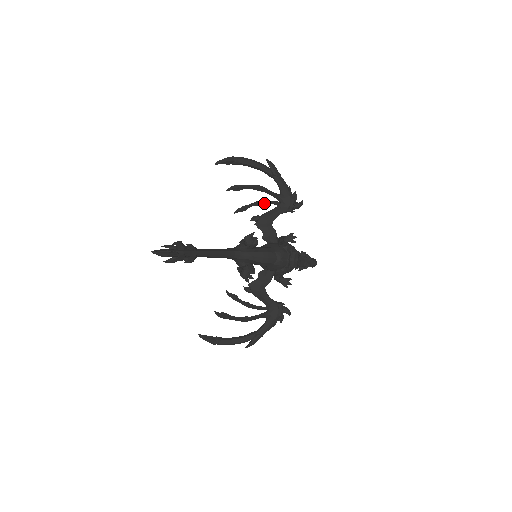
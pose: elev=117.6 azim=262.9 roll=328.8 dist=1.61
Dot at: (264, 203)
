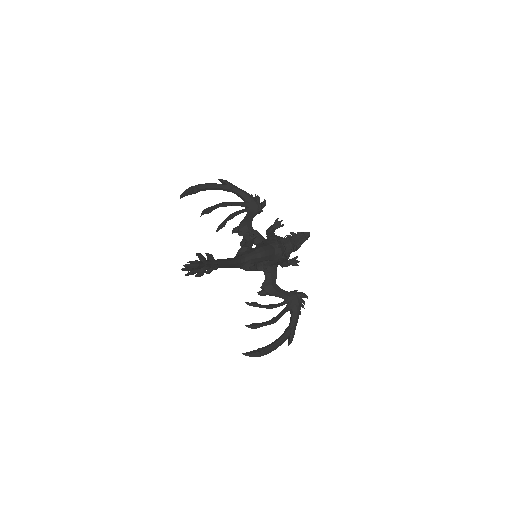
Dot at: (236, 214)
